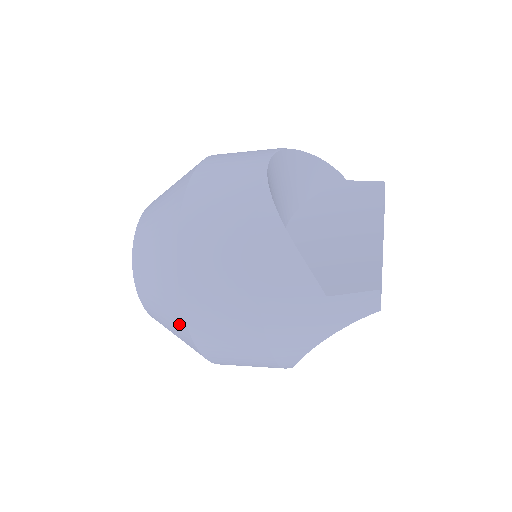
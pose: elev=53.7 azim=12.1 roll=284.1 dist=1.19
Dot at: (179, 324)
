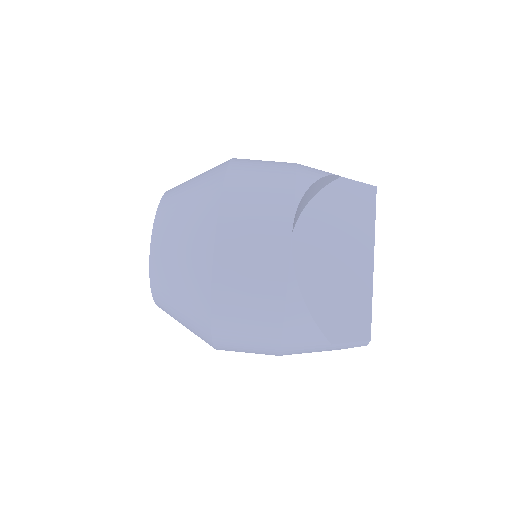
Dot at: occluded
